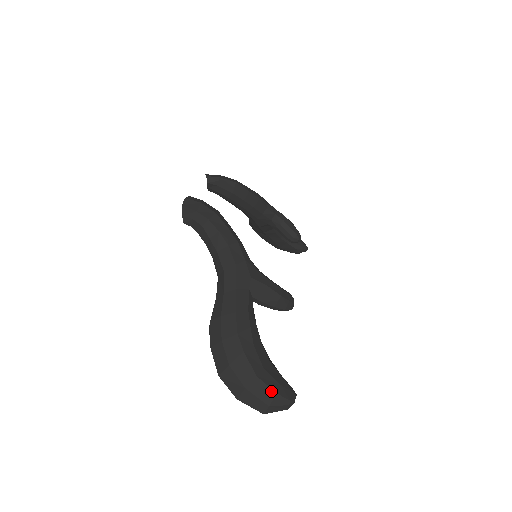
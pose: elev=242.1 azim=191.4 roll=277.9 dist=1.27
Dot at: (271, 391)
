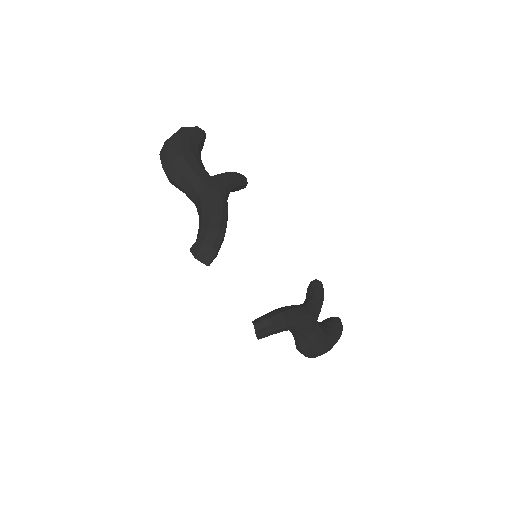
Dot at: occluded
